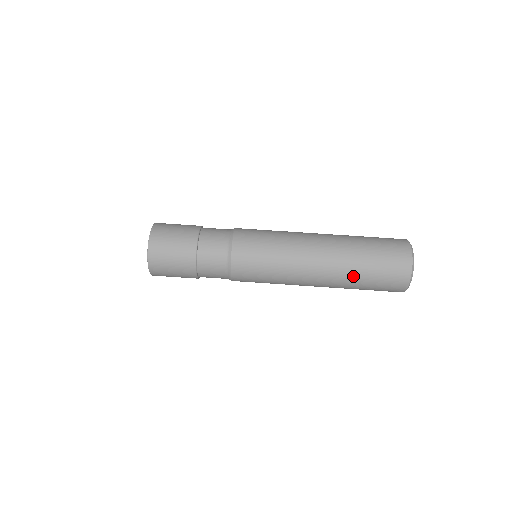
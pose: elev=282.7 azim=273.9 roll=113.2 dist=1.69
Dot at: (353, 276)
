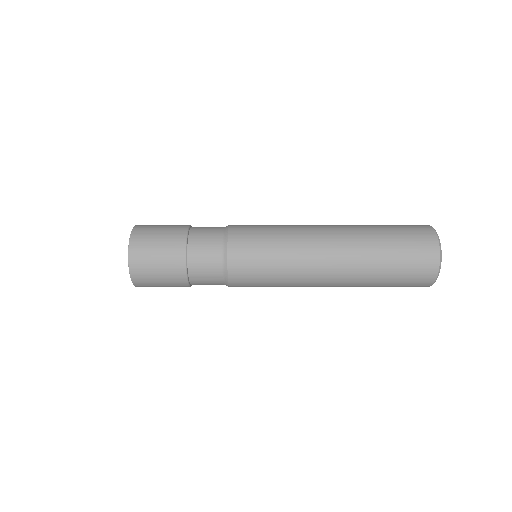
Dot at: (372, 259)
